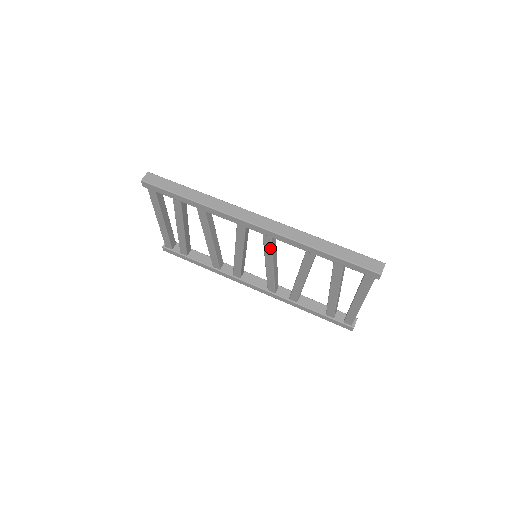
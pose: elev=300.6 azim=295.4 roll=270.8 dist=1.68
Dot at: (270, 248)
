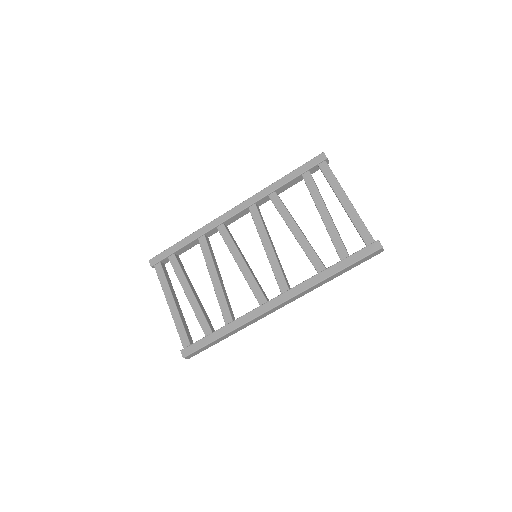
Dot at: occluded
